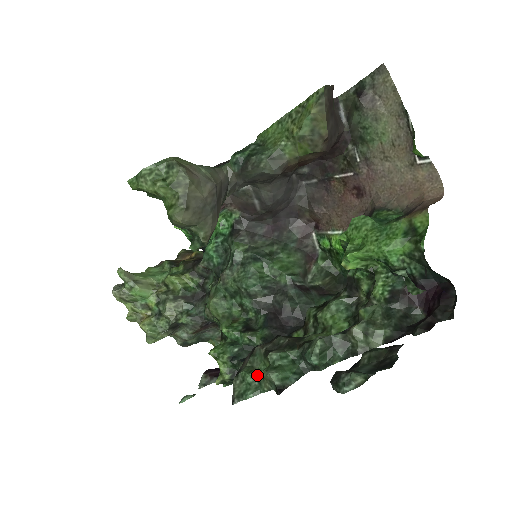
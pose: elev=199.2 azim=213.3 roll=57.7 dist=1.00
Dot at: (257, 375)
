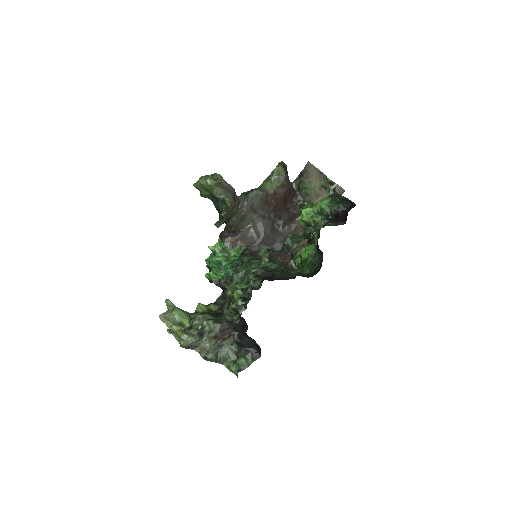
Dot at: (258, 264)
